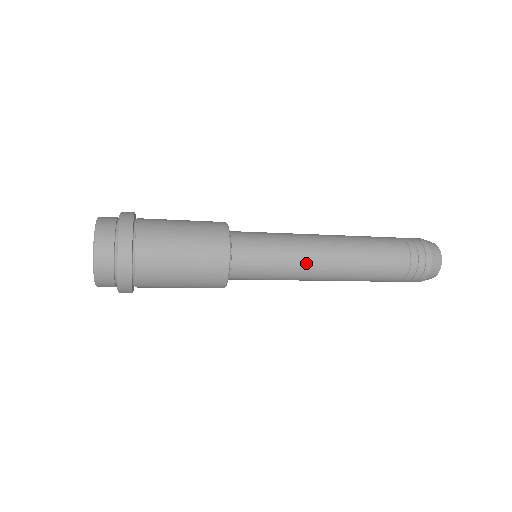
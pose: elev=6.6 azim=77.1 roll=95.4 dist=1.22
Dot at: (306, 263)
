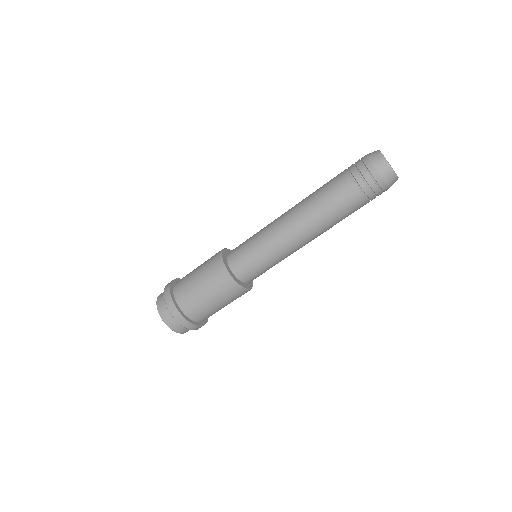
Dot at: (273, 228)
